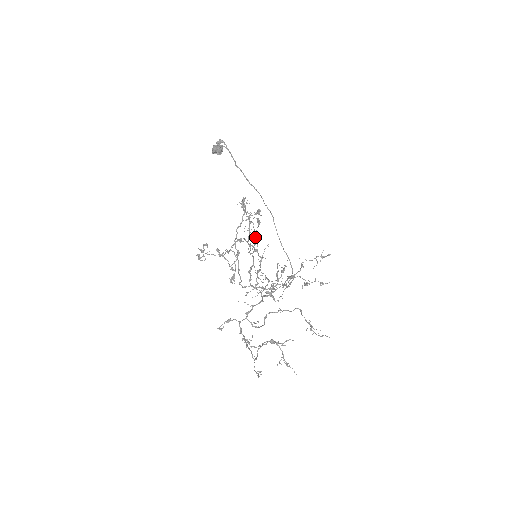
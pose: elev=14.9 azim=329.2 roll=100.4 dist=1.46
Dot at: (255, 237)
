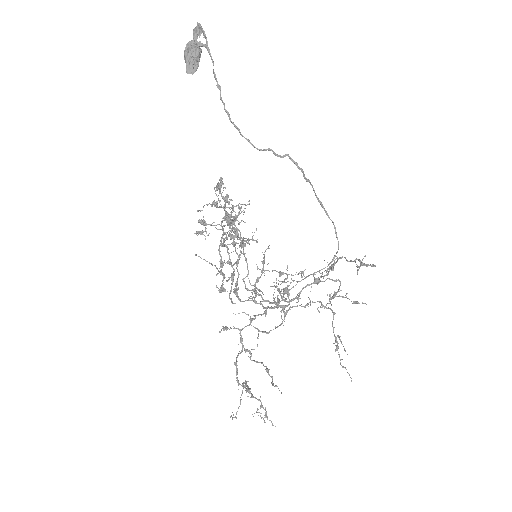
Dot at: (240, 246)
